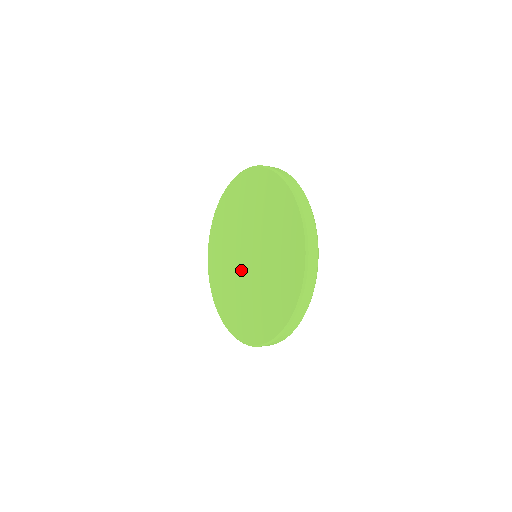
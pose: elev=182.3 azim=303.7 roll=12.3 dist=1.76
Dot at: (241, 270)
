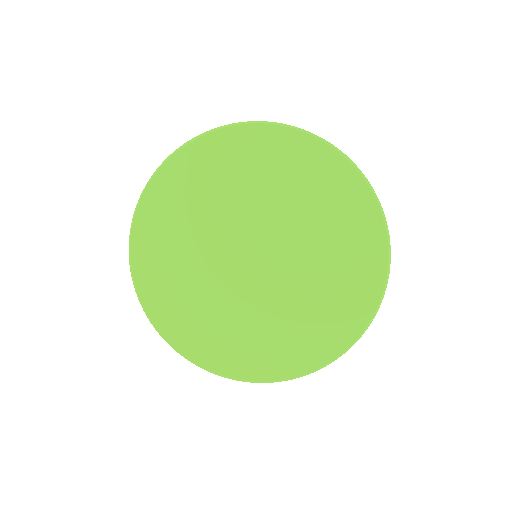
Dot at: (226, 259)
